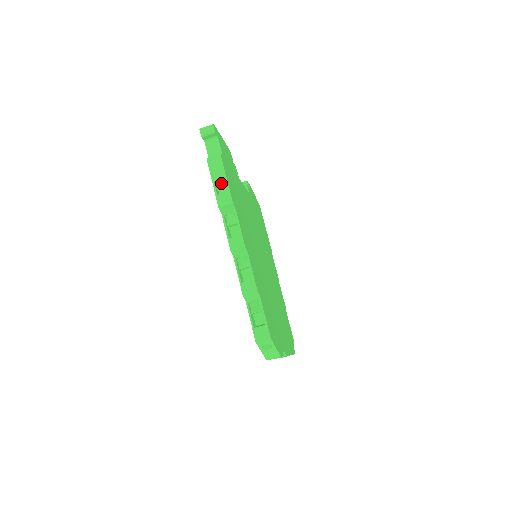
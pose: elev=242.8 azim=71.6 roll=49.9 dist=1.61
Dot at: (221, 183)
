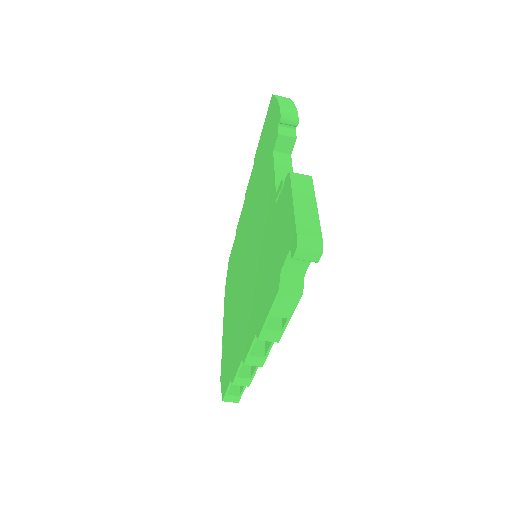
Dot at: occluded
